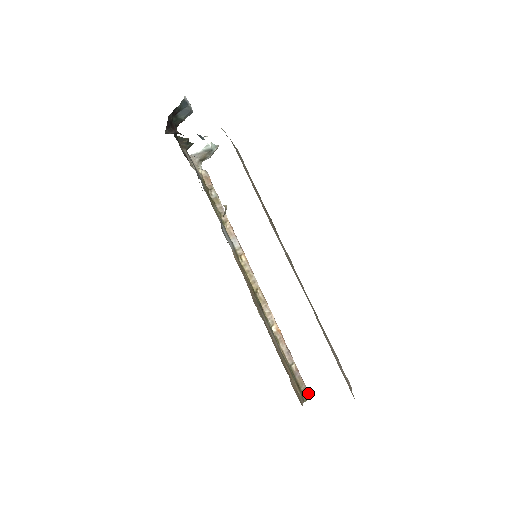
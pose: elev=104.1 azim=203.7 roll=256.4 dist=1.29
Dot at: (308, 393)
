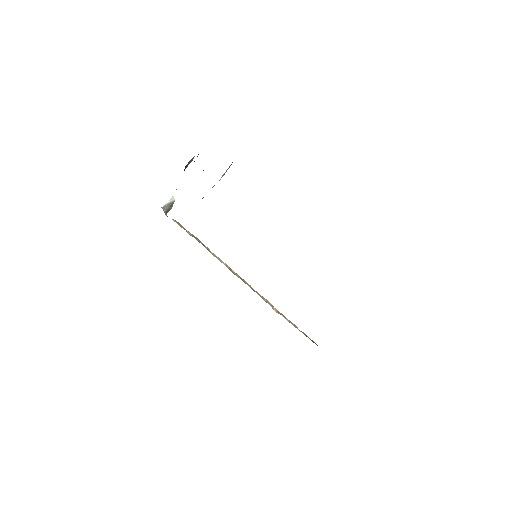
Dot at: (314, 342)
